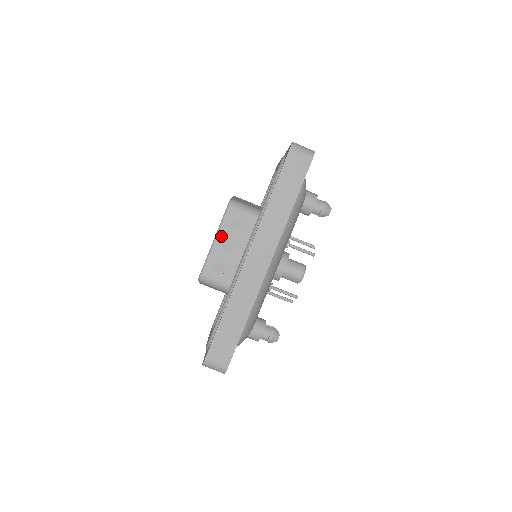
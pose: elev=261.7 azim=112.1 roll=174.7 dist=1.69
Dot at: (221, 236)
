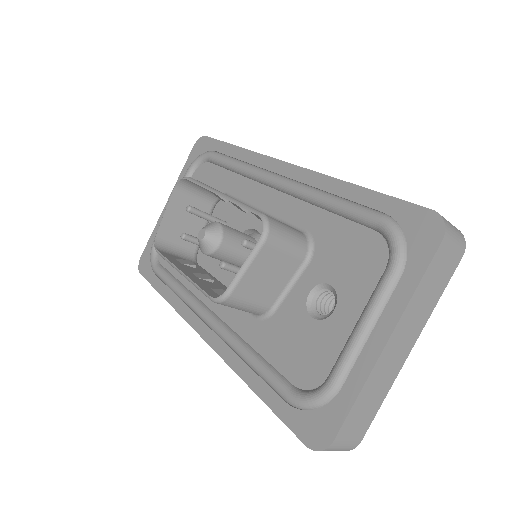
Dot at: occluded
